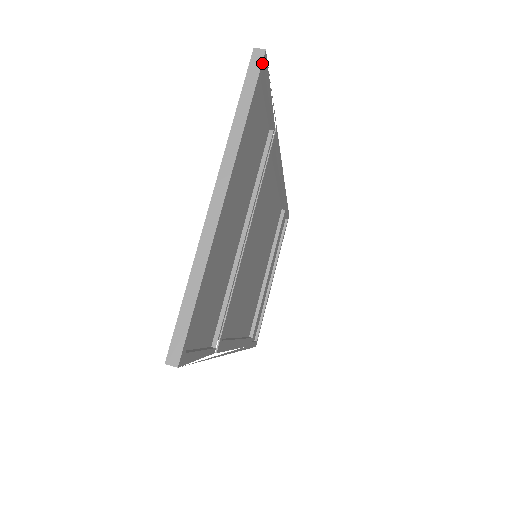
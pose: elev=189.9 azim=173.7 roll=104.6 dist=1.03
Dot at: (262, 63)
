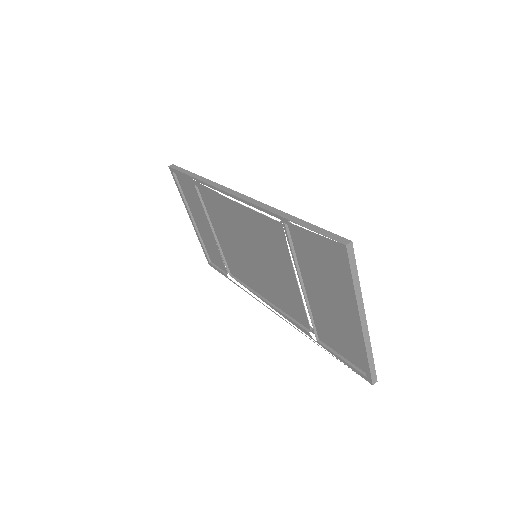
Dot at: (353, 249)
